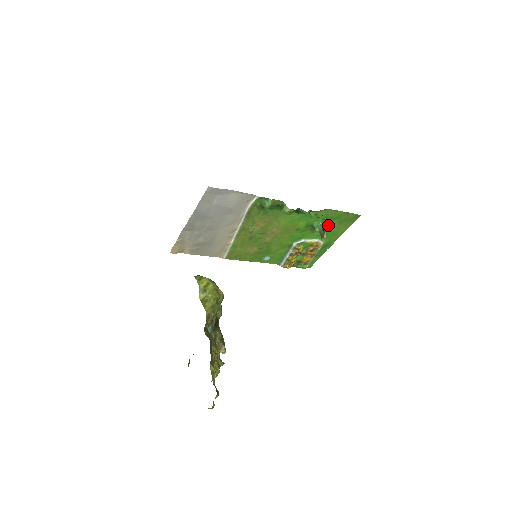
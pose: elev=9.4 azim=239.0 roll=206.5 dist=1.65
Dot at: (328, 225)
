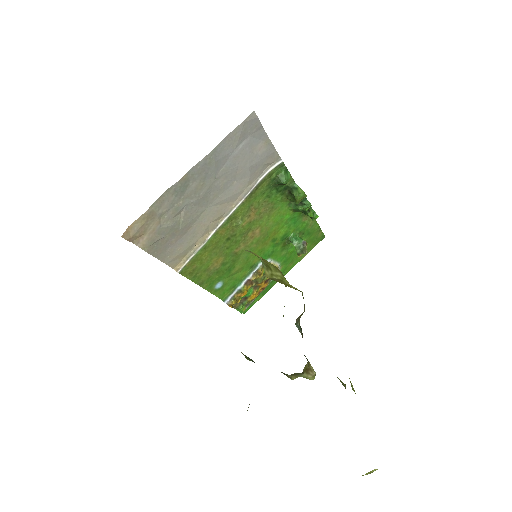
Dot at: occluded
